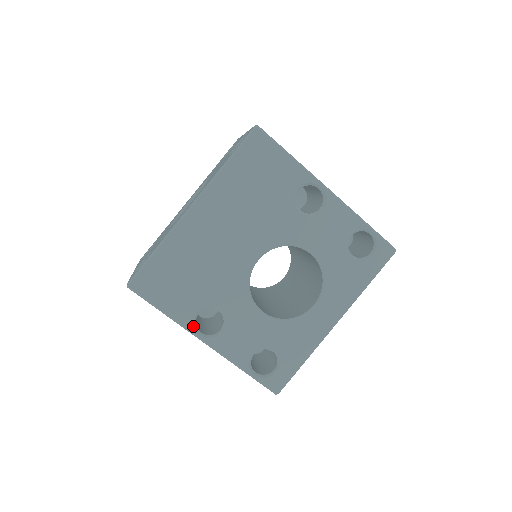
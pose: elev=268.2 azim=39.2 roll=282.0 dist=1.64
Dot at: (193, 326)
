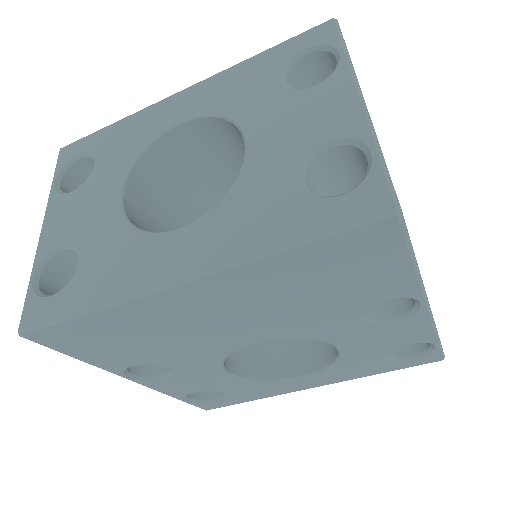
Dot at: (122, 372)
